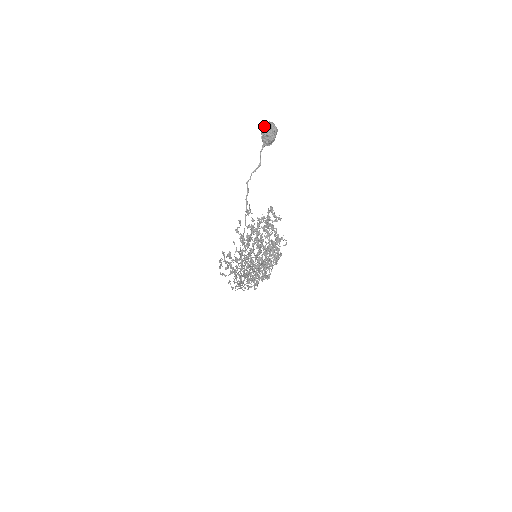
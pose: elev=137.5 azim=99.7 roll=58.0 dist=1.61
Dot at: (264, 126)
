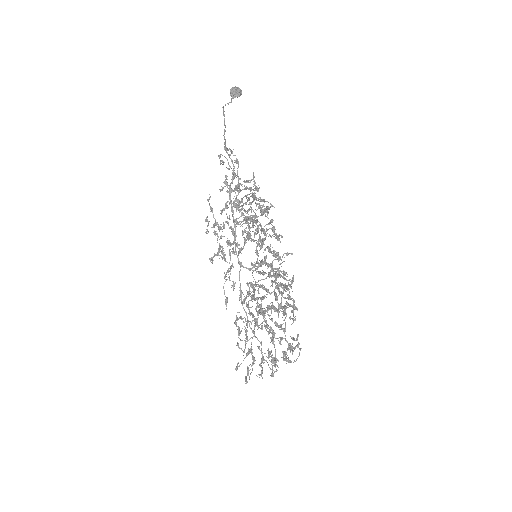
Dot at: occluded
